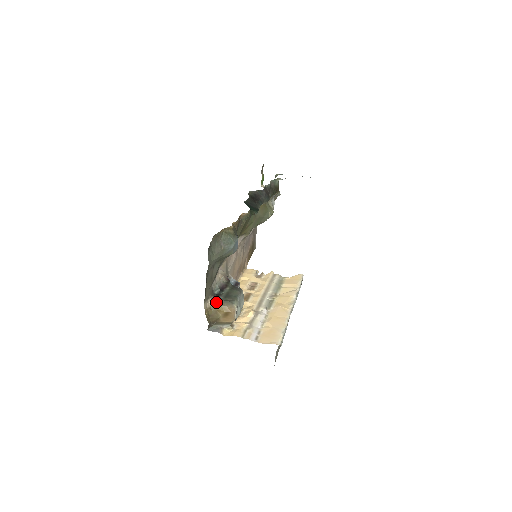
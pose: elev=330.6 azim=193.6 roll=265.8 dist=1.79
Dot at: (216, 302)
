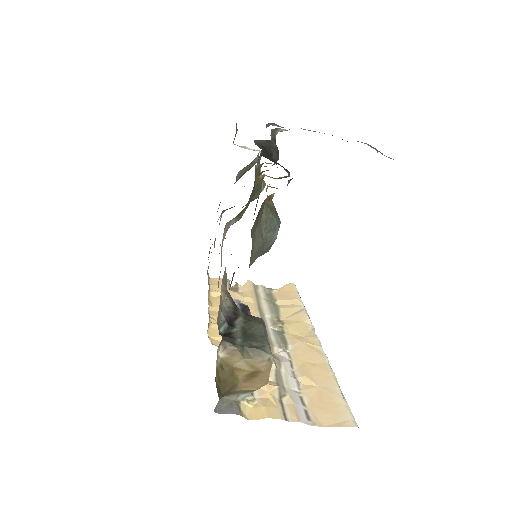
Dot at: (232, 352)
